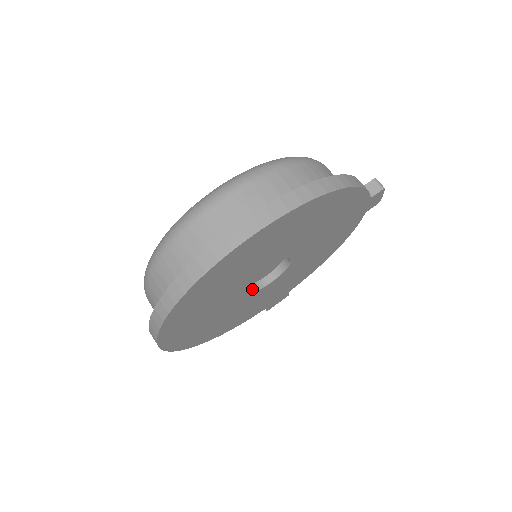
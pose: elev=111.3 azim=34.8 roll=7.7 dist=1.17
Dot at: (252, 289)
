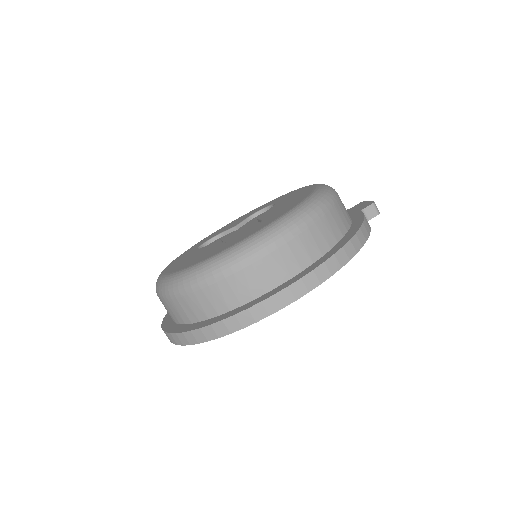
Dot at: occluded
